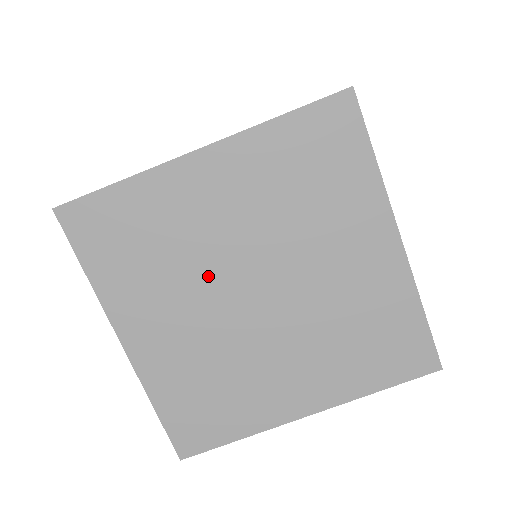
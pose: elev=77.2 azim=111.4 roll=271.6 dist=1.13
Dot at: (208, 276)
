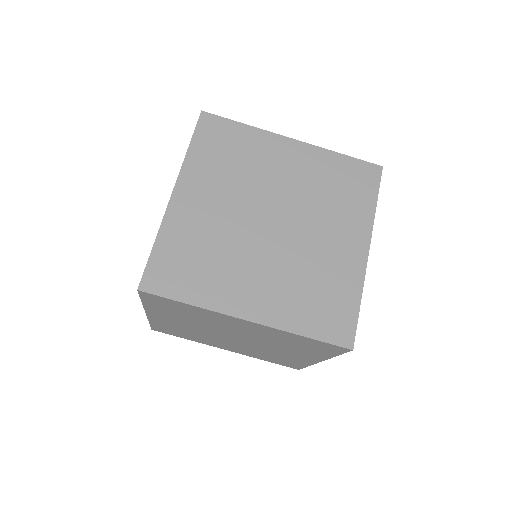
Dot at: (213, 336)
